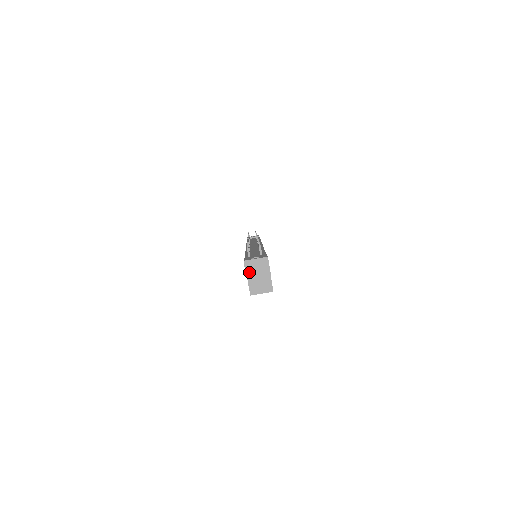
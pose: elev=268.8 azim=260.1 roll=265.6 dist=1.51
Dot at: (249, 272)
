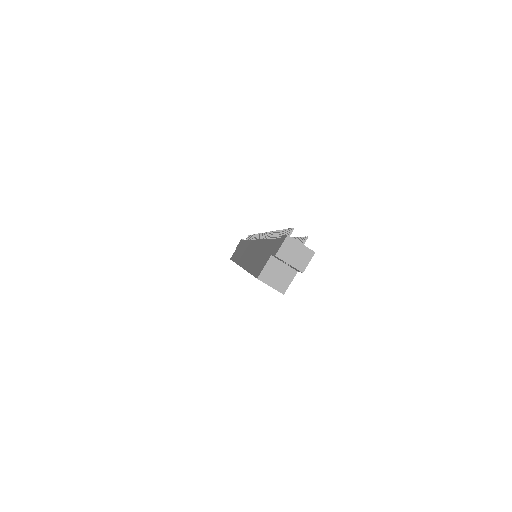
Dot at: (283, 251)
